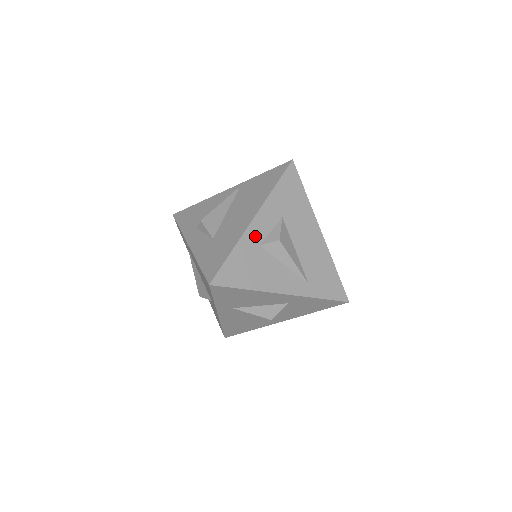
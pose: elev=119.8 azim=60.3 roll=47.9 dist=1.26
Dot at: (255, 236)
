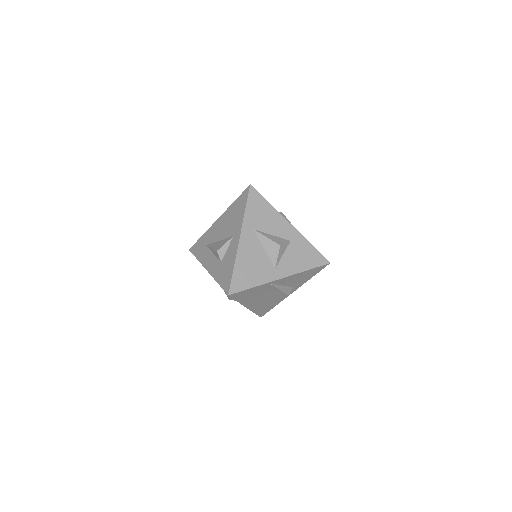
Dot at: occluded
